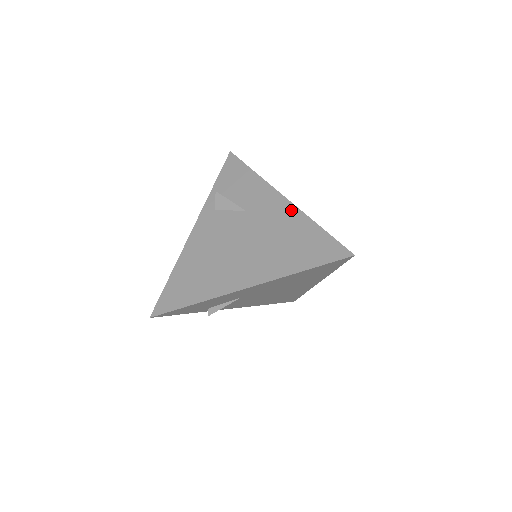
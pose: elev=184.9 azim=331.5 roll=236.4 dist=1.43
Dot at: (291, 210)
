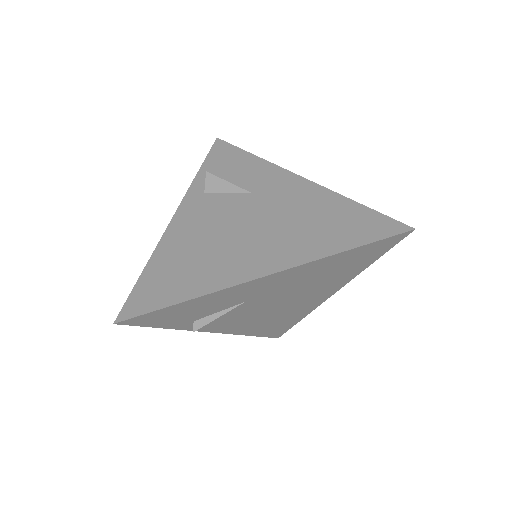
Dot at: (313, 188)
